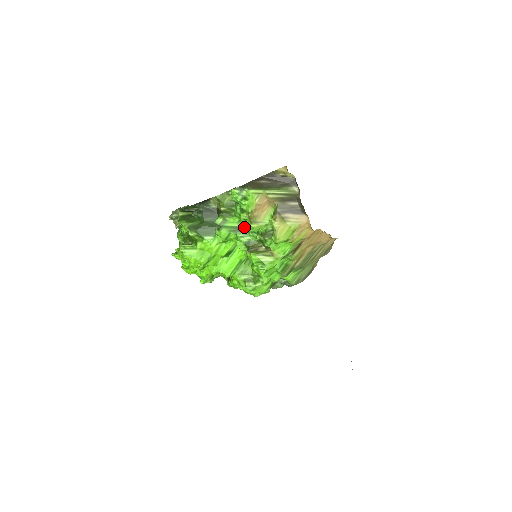
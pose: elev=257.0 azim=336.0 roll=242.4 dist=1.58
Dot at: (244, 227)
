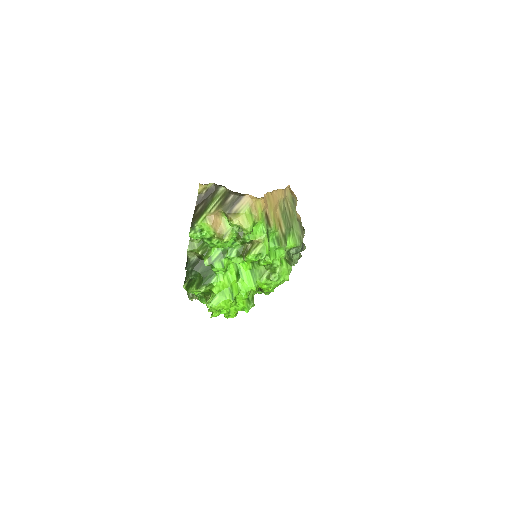
Dot at: (225, 248)
